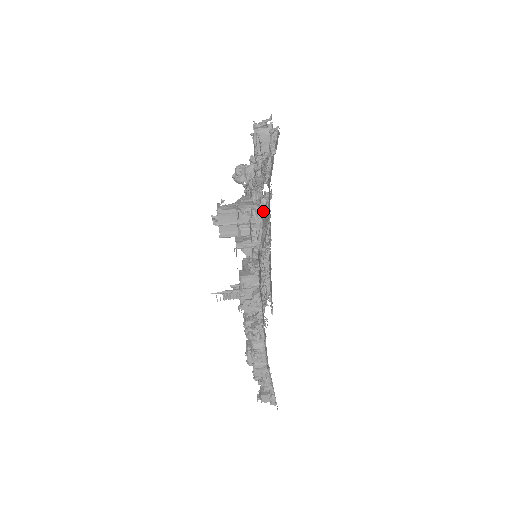
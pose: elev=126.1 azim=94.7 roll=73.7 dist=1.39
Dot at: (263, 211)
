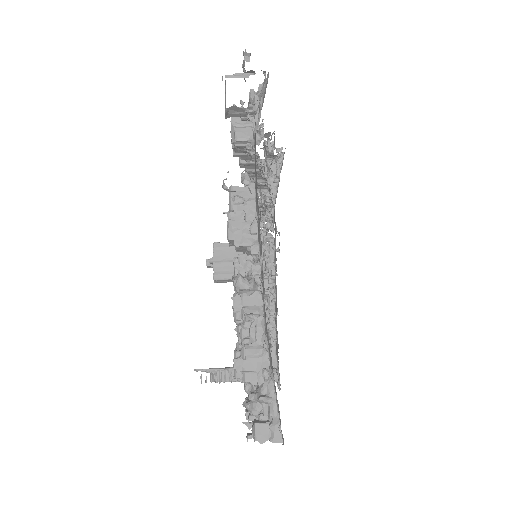
Dot at: (262, 98)
